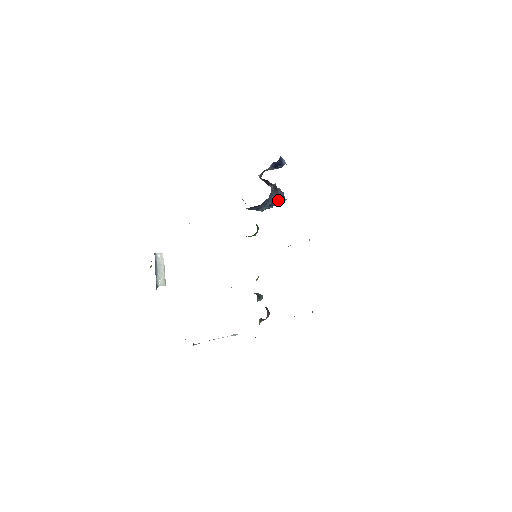
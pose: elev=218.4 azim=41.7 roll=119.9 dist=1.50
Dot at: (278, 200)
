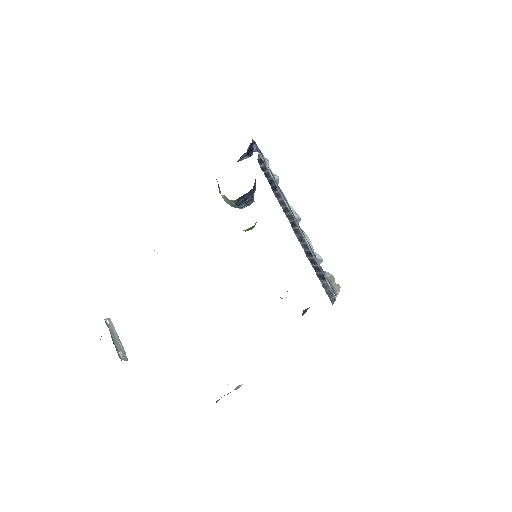
Dot at: occluded
